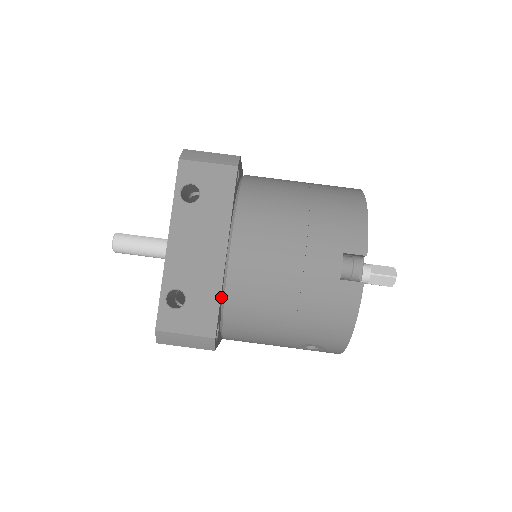
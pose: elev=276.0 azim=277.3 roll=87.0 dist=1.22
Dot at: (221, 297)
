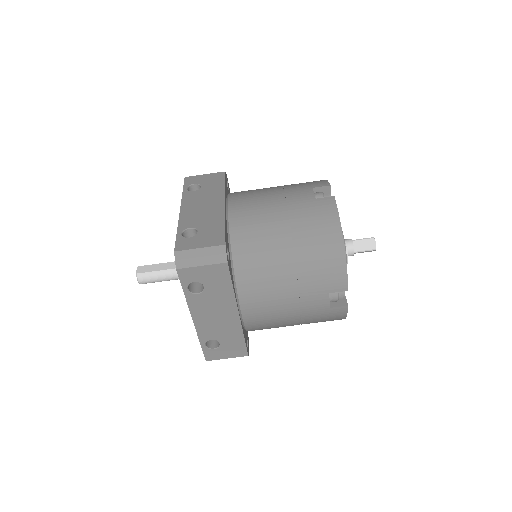
Dot at: (244, 332)
